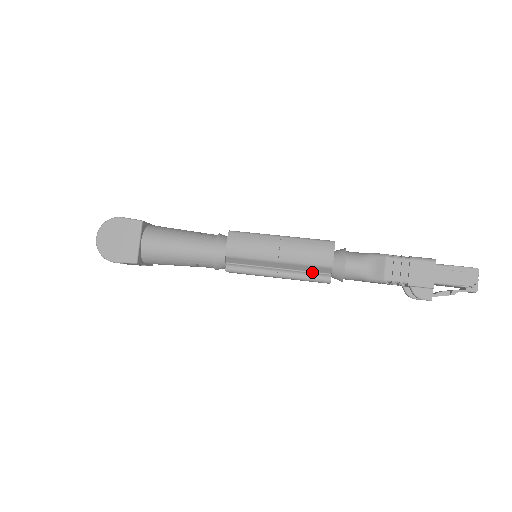
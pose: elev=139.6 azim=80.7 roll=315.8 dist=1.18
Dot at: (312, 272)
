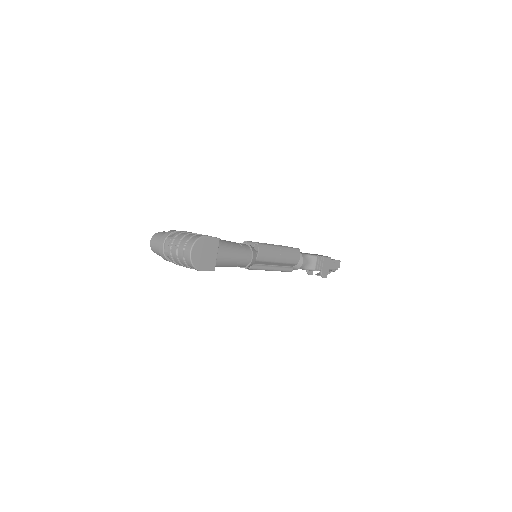
Dot at: (286, 266)
